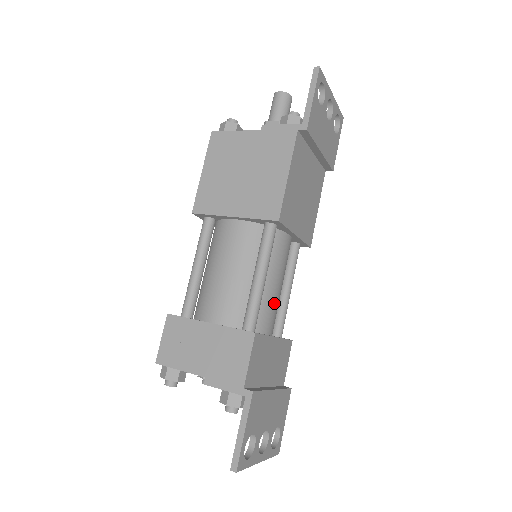
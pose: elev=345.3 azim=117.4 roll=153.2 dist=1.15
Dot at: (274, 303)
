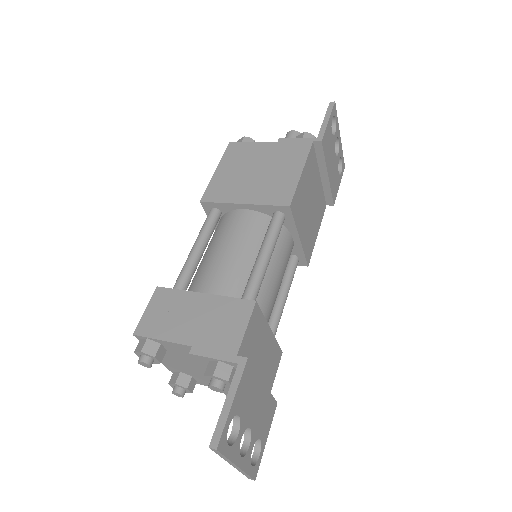
Dot at: (272, 296)
